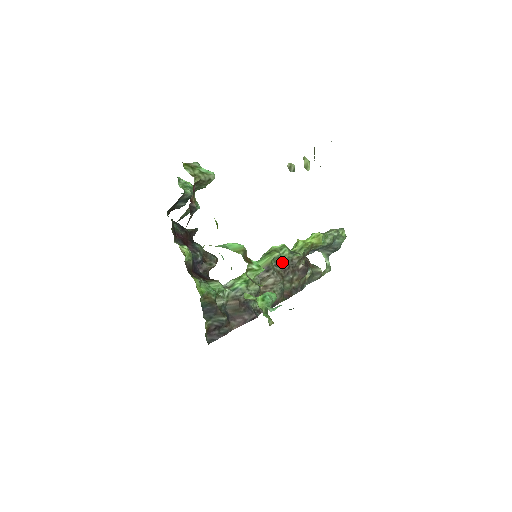
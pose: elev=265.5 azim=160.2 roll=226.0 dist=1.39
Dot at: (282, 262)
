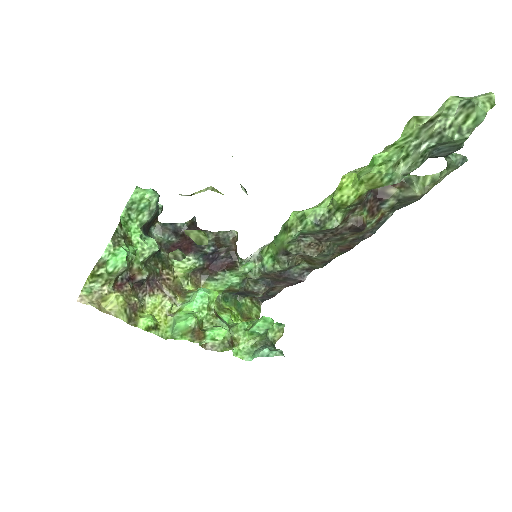
Dot at: (310, 233)
